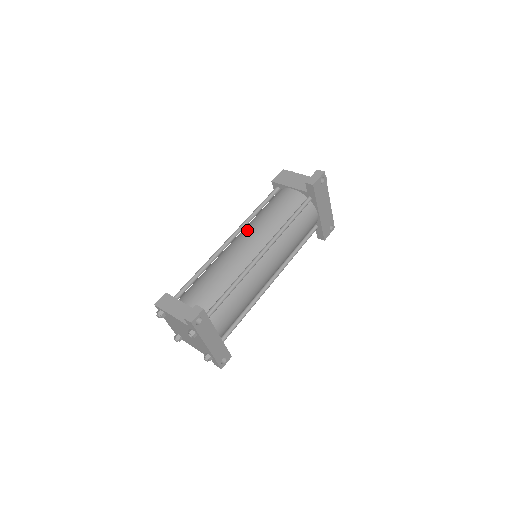
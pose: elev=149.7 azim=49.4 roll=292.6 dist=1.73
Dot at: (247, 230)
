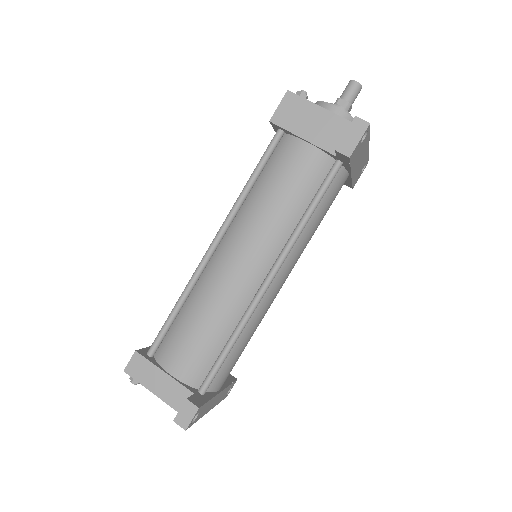
Dot at: (240, 233)
